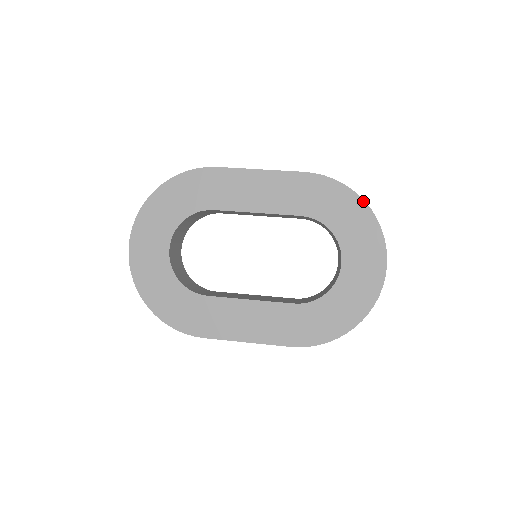
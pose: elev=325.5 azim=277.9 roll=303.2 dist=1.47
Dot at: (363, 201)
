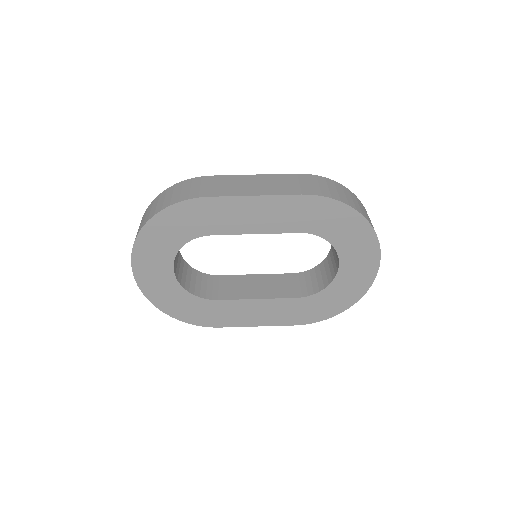
Dot at: (361, 216)
